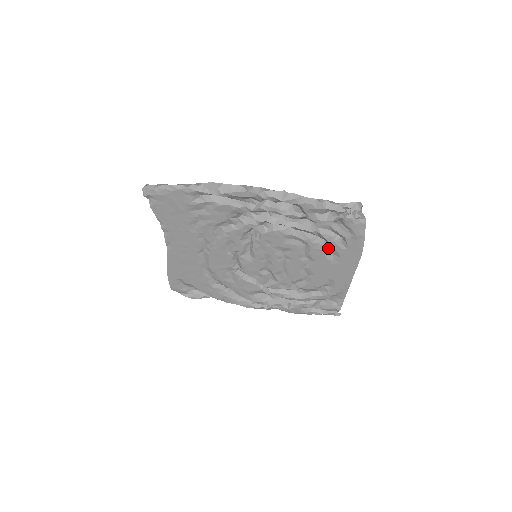
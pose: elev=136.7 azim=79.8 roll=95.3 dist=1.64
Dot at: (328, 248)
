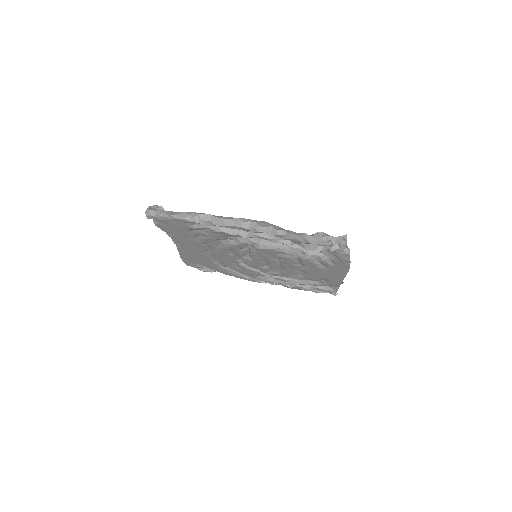
Dot at: (319, 261)
